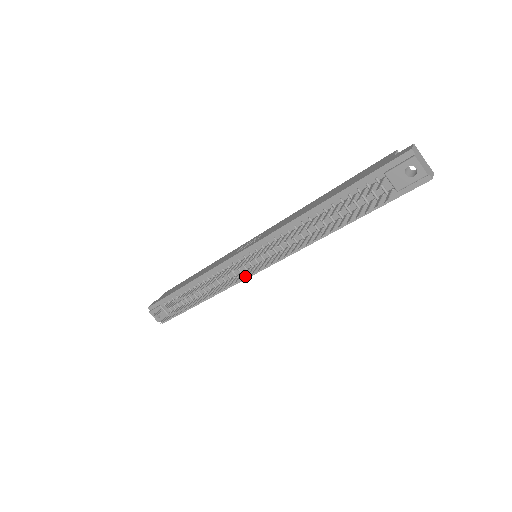
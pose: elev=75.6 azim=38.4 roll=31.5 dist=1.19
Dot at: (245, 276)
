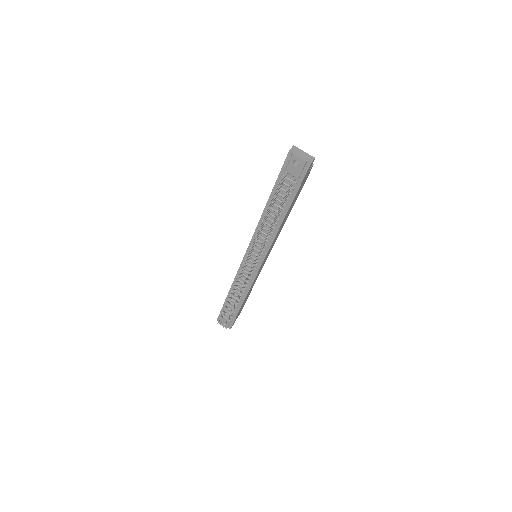
Dot at: (255, 273)
